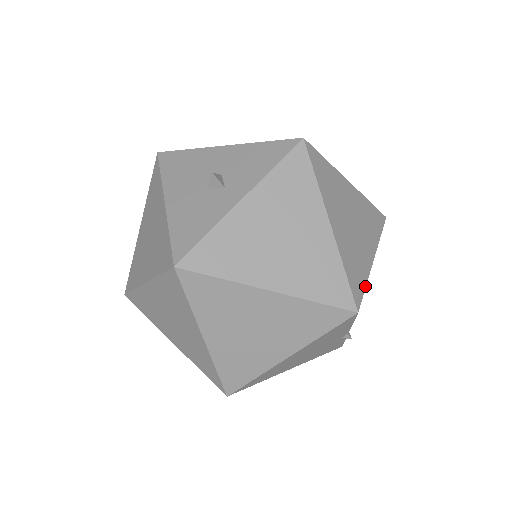
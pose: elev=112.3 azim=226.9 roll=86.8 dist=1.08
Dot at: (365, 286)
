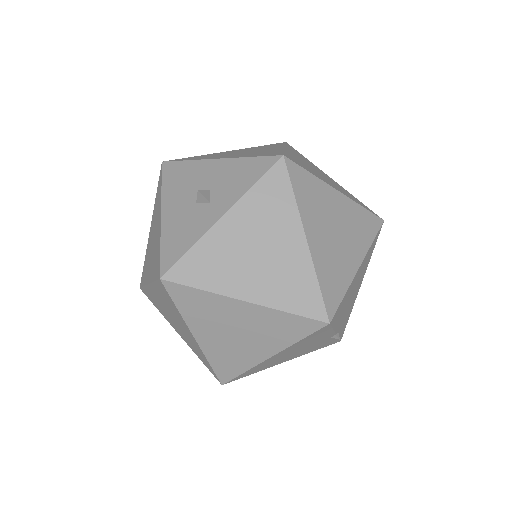
Dot at: (343, 296)
